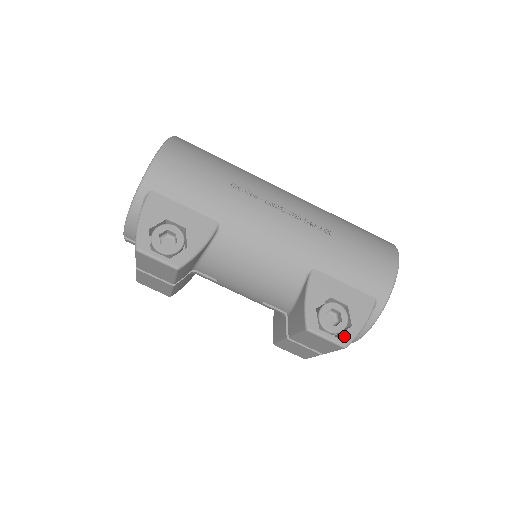
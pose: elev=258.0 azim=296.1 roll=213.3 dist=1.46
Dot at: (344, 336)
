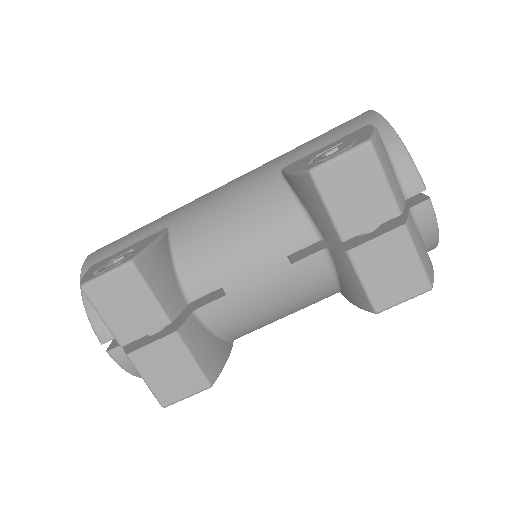
Dot at: (358, 142)
